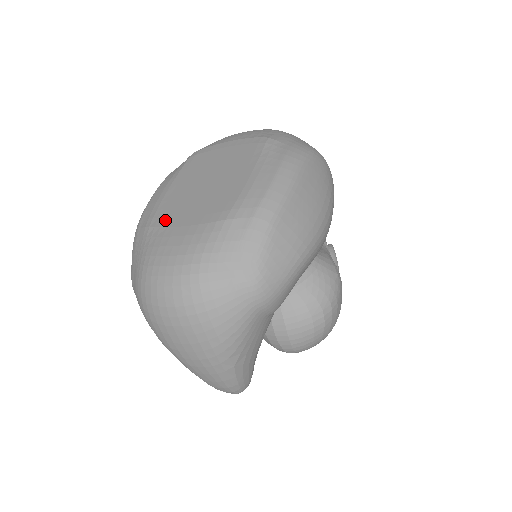
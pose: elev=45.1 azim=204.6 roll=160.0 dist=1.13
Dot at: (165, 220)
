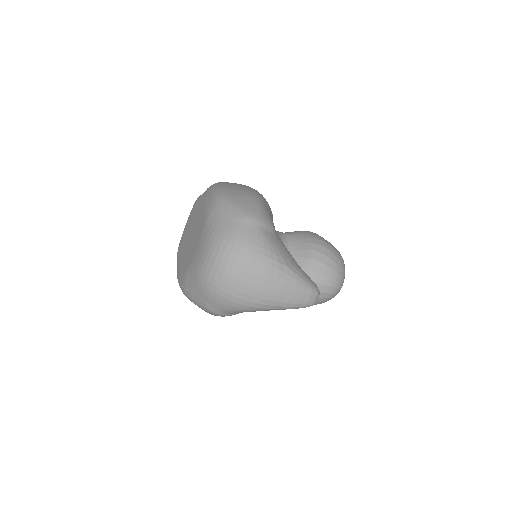
Dot at: (189, 263)
